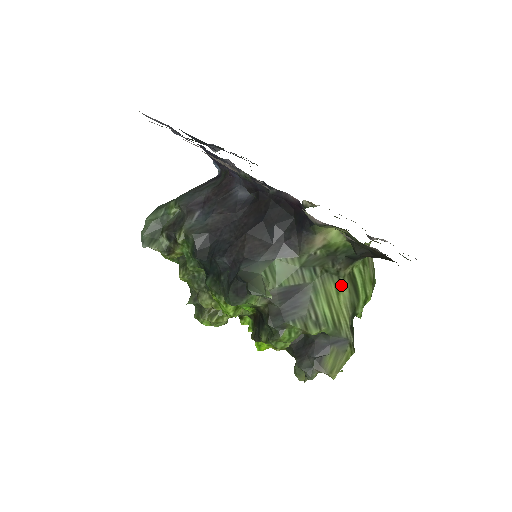
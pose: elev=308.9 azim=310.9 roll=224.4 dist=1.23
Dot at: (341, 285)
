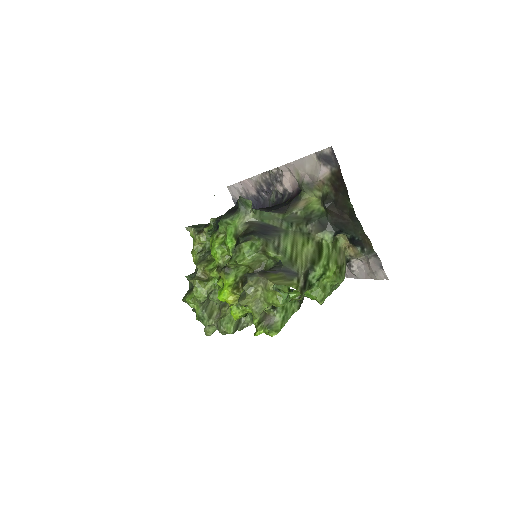
Dot at: (308, 242)
